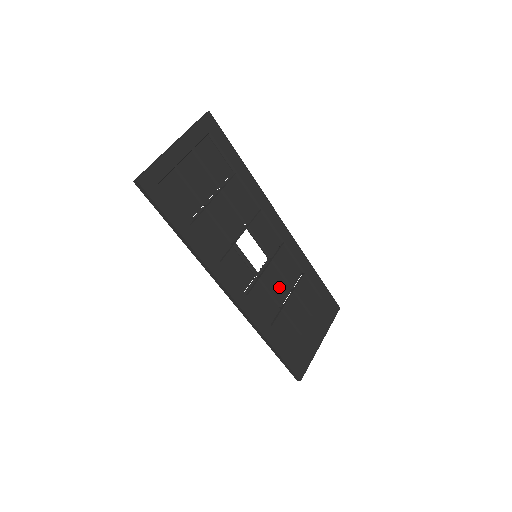
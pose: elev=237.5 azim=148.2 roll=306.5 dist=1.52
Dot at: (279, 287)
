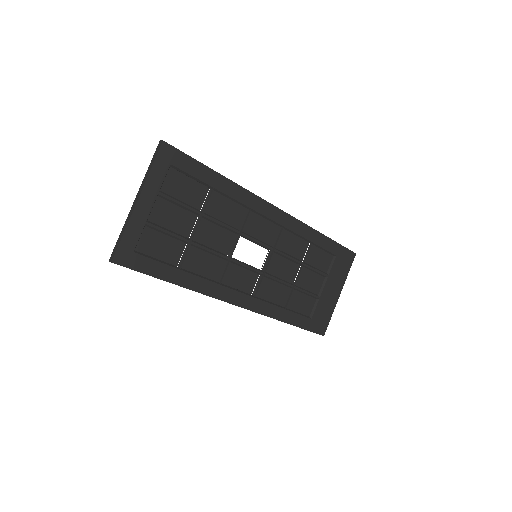
Dot at: (287, 270)
